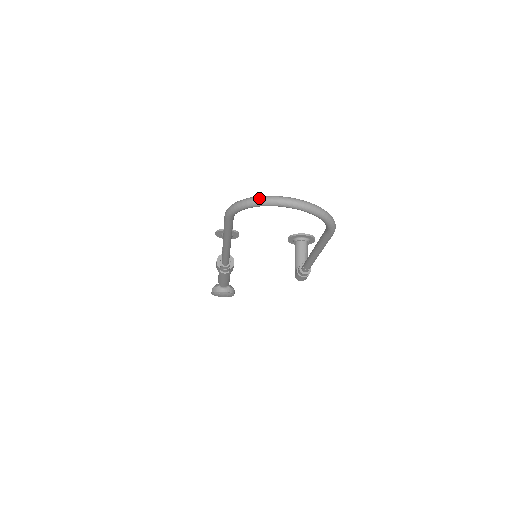
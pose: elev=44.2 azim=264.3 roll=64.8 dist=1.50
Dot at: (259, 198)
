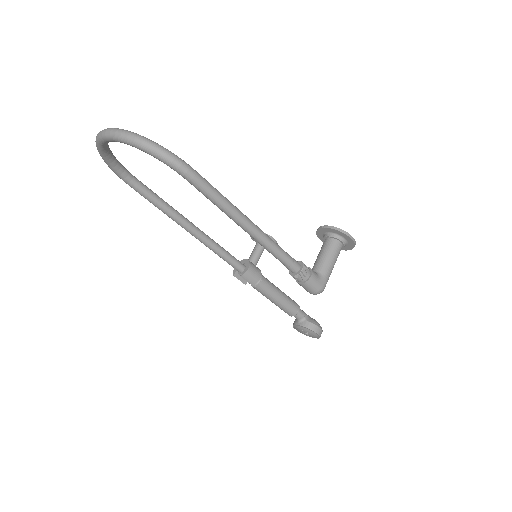
Dot at: occluded
